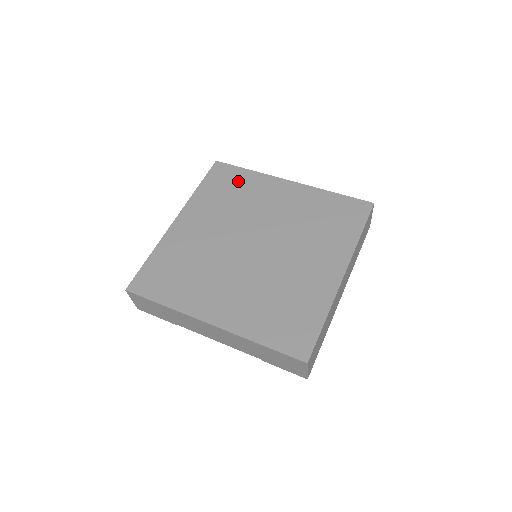
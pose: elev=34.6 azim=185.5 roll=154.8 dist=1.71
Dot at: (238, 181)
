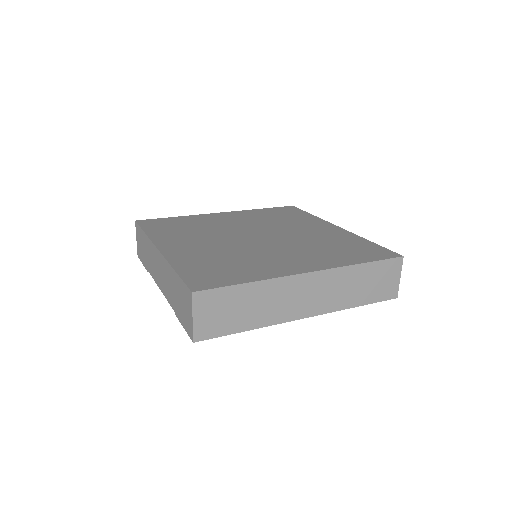
Dot at: (294, 215)
